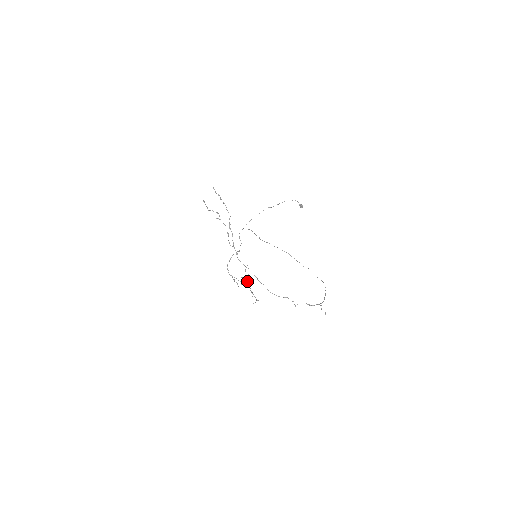
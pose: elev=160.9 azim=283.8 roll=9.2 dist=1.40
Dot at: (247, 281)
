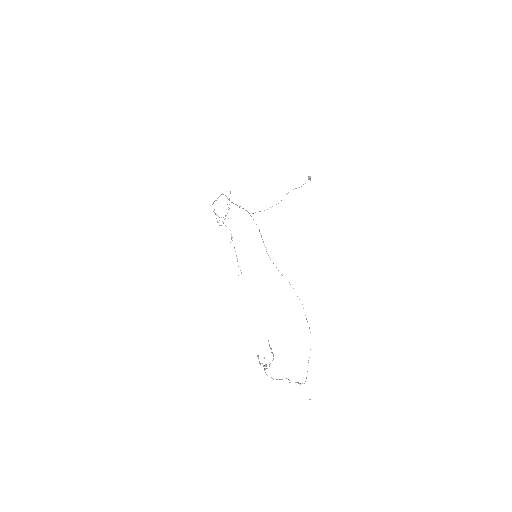
Dot at: occluded
